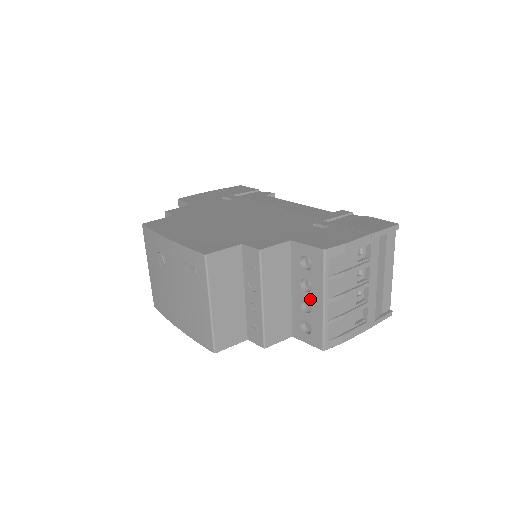
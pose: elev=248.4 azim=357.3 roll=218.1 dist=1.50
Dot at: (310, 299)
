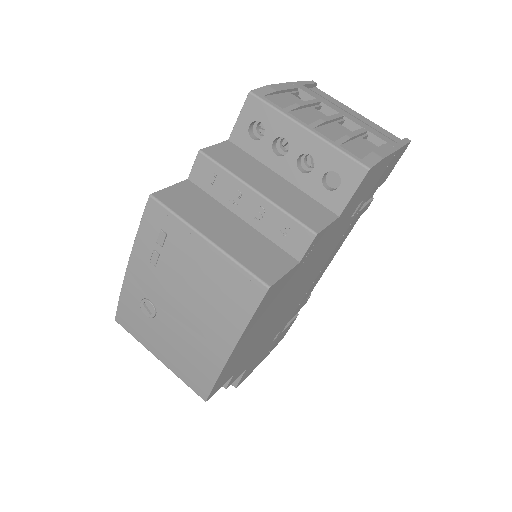
Dot at: (297, 150)
